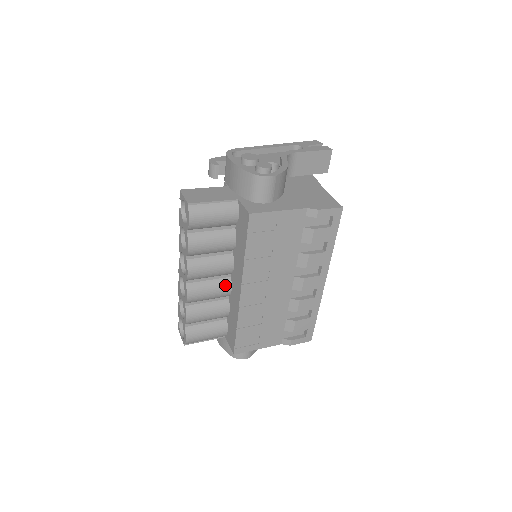
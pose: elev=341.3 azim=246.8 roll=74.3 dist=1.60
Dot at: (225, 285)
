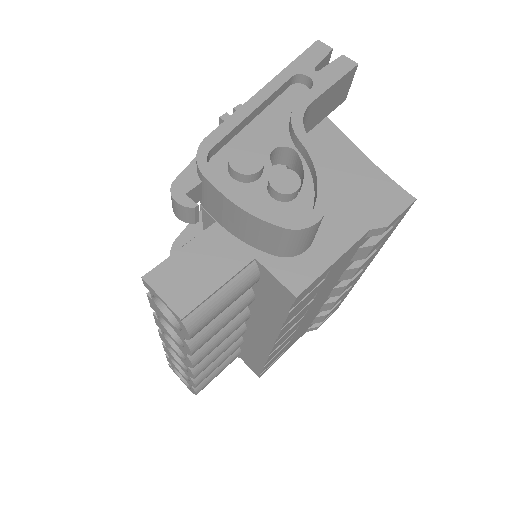
Dot at: (238, 333)
